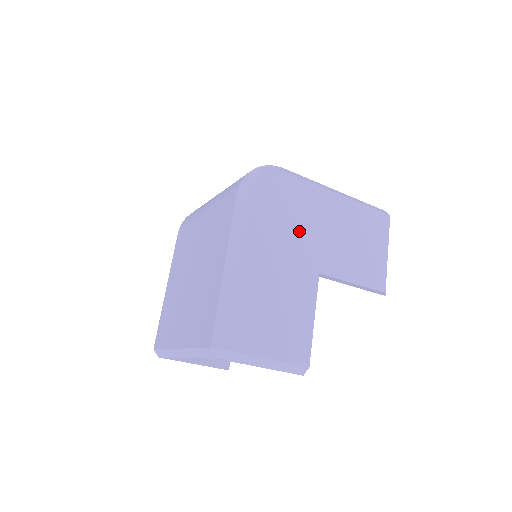
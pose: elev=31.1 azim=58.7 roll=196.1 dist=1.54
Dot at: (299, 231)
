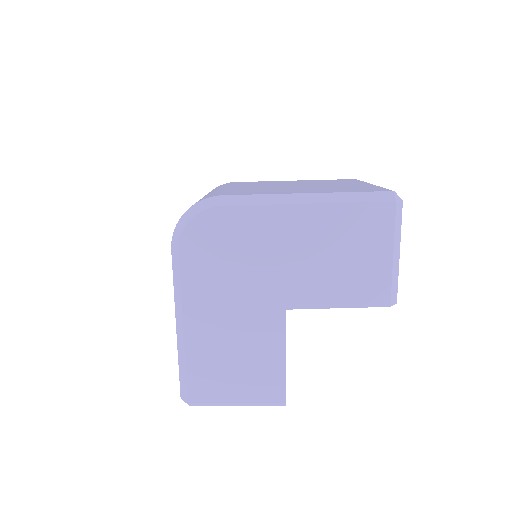
Dot at: (251, 270)
